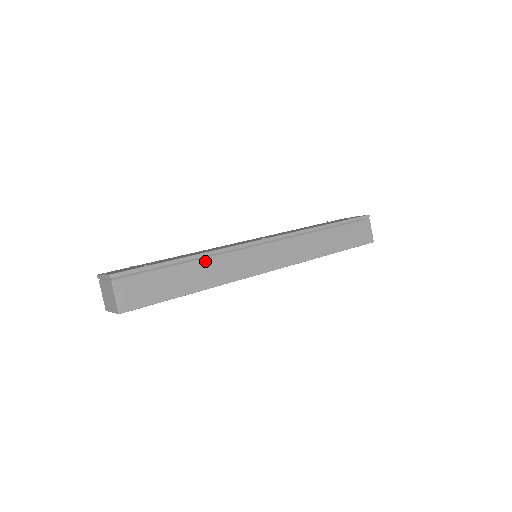
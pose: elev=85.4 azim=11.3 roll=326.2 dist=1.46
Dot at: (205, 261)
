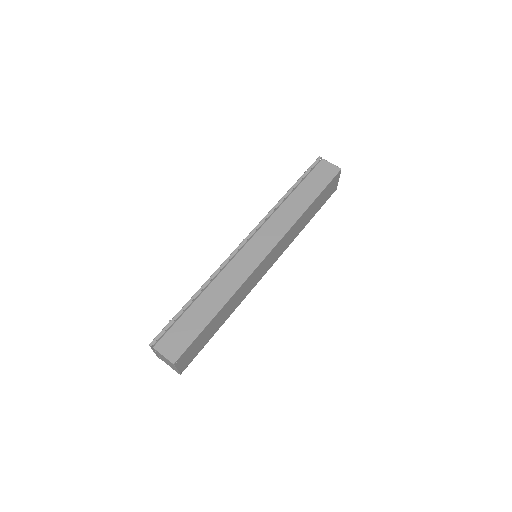
Dot at: (210, 287)
